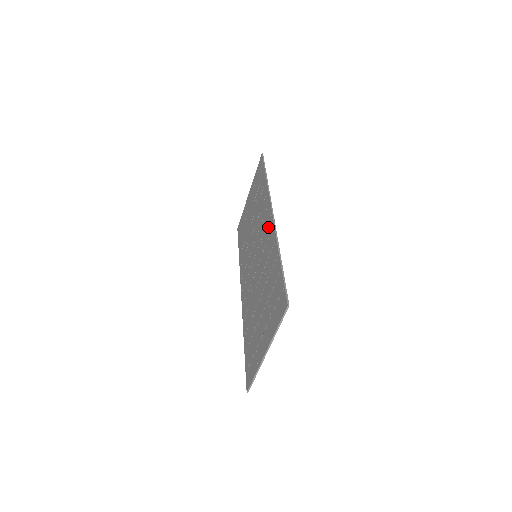
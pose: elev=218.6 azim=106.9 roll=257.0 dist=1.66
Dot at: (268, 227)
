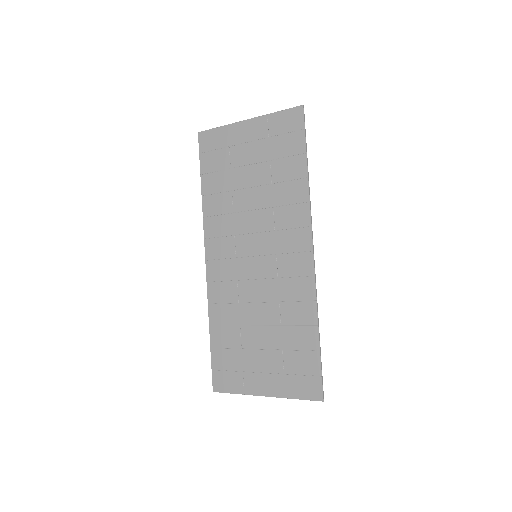
Dot at: (300, 261)
